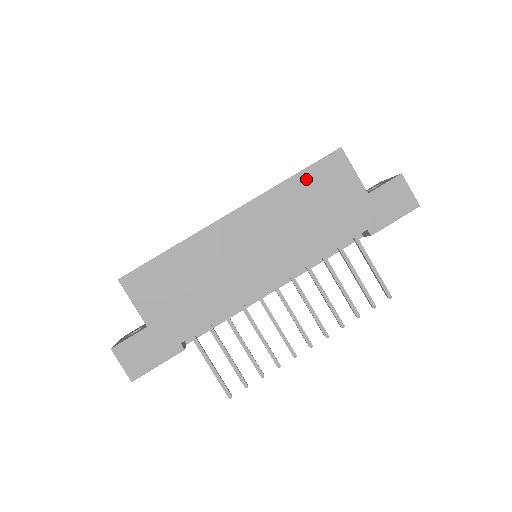
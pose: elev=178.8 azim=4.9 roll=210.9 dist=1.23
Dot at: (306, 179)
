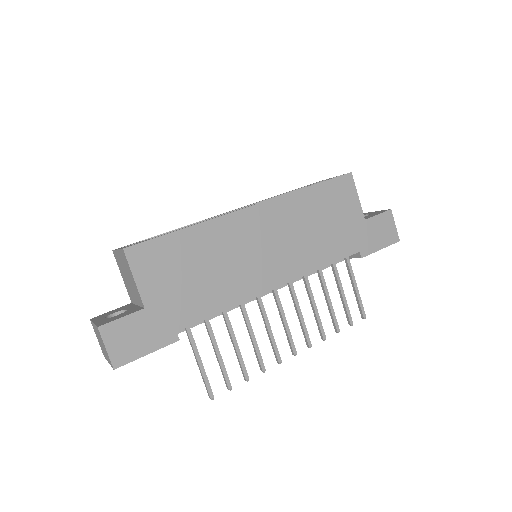
Dot at: (320, 192)
